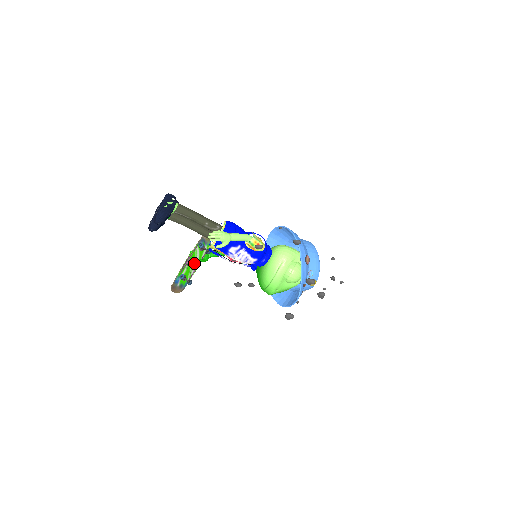
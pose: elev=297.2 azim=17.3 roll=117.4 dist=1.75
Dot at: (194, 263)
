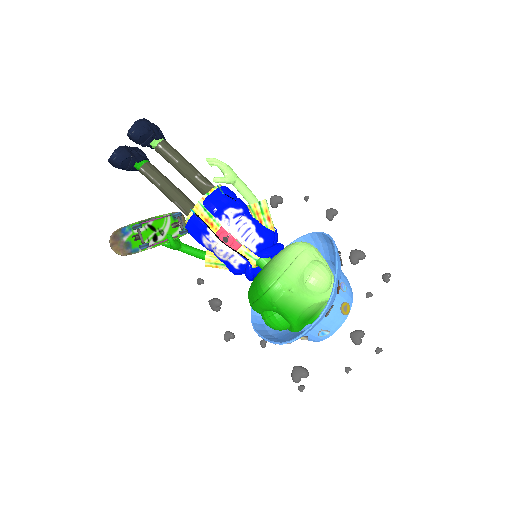
Dot at: (158, 234)
